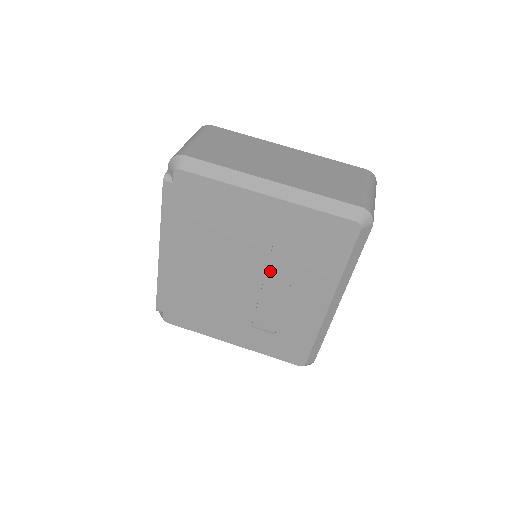
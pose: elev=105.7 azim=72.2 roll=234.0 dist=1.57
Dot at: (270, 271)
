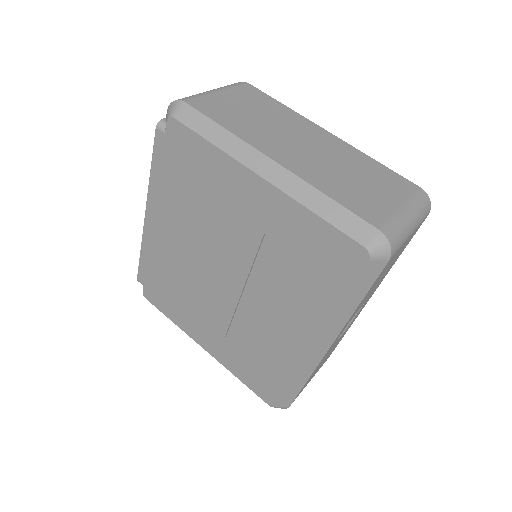
Dot at: (253, 277)
